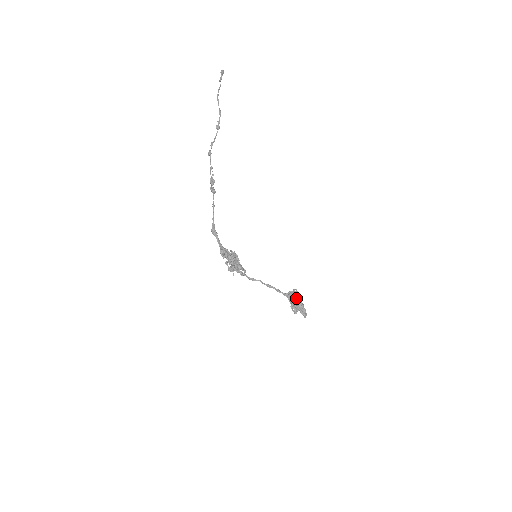
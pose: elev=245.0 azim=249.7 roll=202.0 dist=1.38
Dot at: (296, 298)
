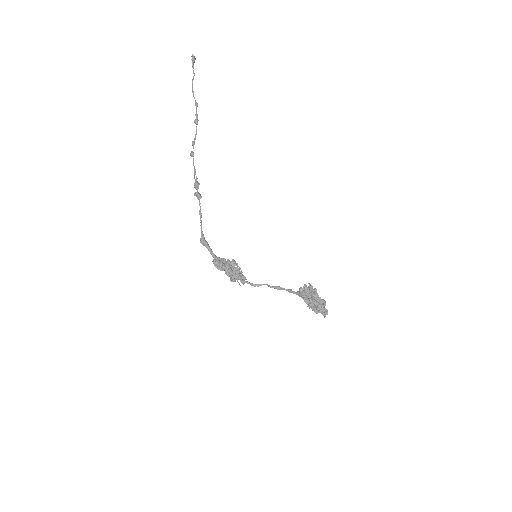
Dot at: (307, 296)
